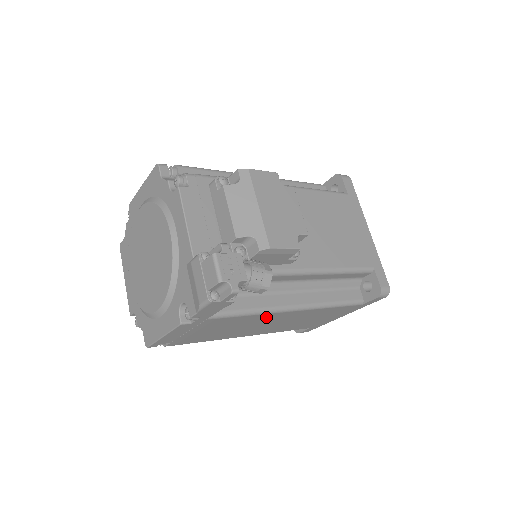
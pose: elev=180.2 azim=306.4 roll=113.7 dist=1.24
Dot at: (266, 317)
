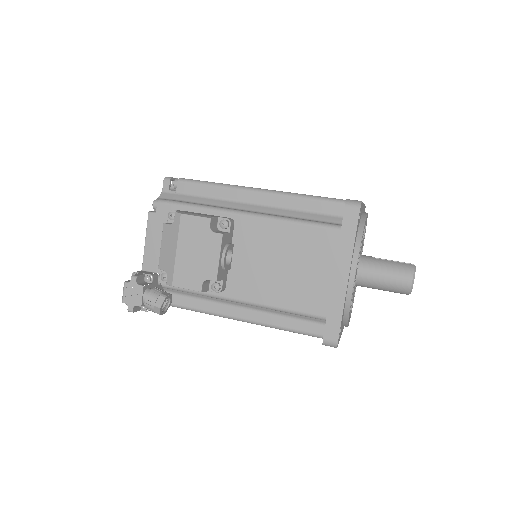
Dot at: occluded
